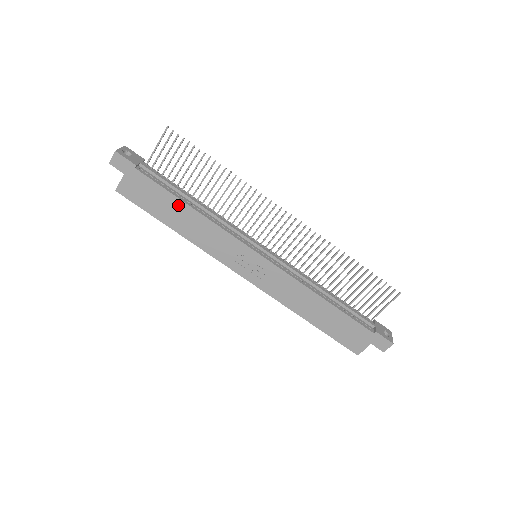
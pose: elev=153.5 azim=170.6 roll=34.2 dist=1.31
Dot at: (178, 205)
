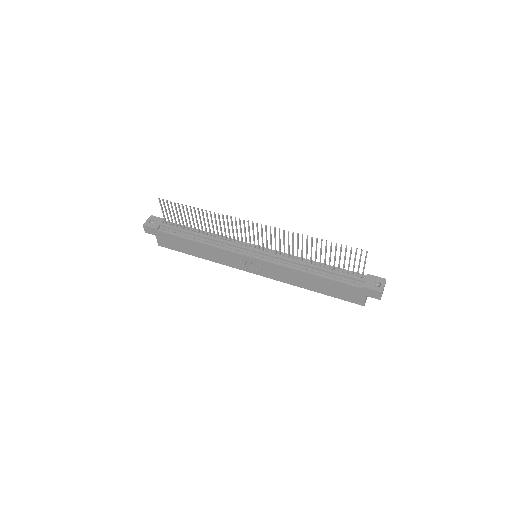
Dot at: (190, 243)
